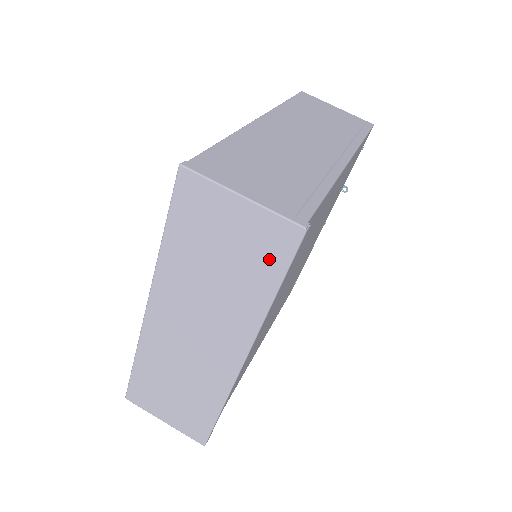
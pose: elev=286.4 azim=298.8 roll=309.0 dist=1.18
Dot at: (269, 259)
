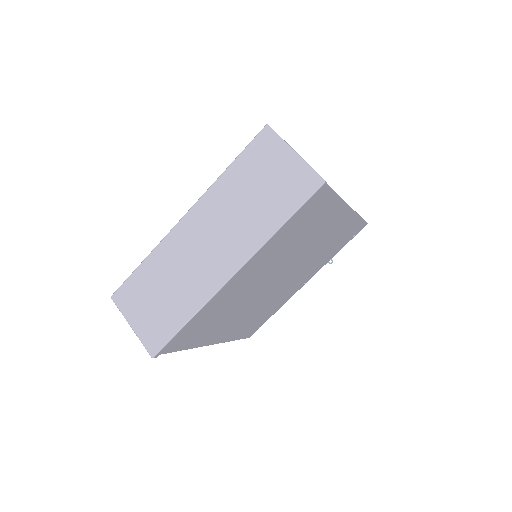
Dot at: (292, 196)
